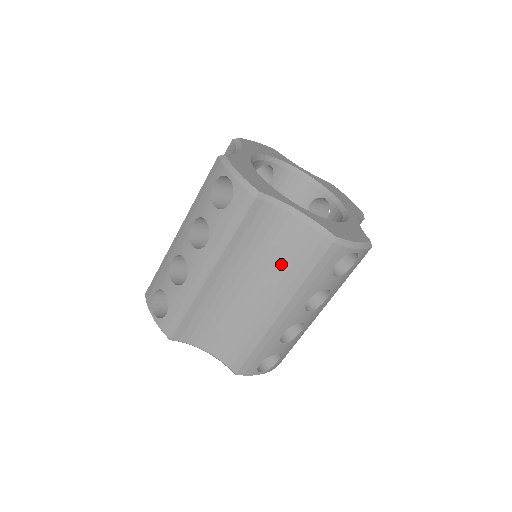
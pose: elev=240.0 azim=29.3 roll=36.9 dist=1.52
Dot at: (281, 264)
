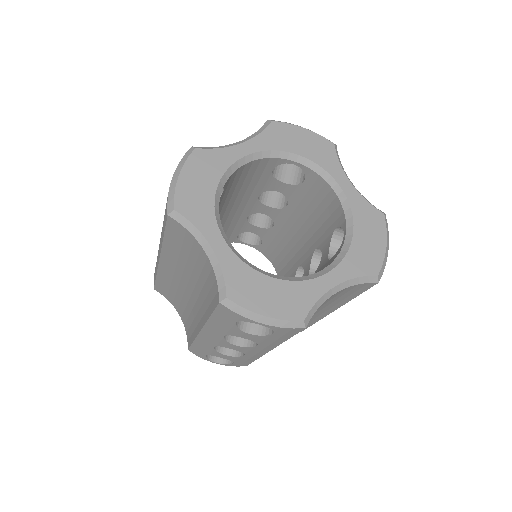
Dot at: (326, 303)
